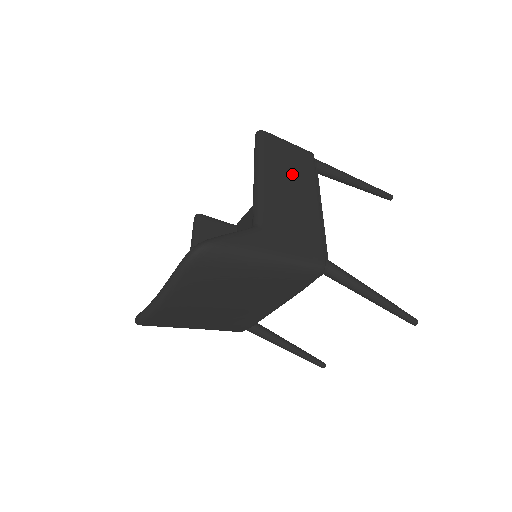
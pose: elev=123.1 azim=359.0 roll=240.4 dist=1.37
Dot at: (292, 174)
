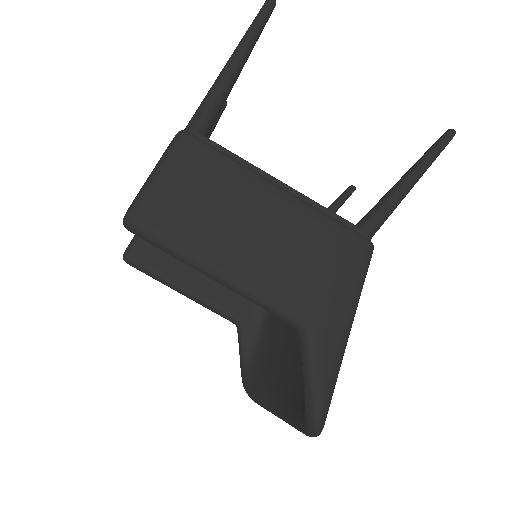
Dot at: (226, 211)
